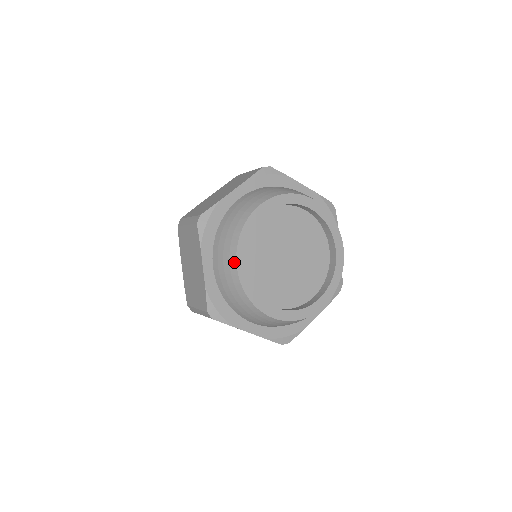
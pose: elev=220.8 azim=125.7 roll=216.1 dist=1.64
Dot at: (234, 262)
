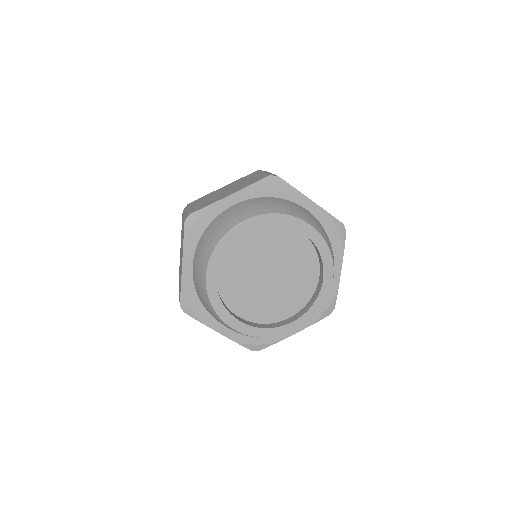
Dot at: (247, 217)
